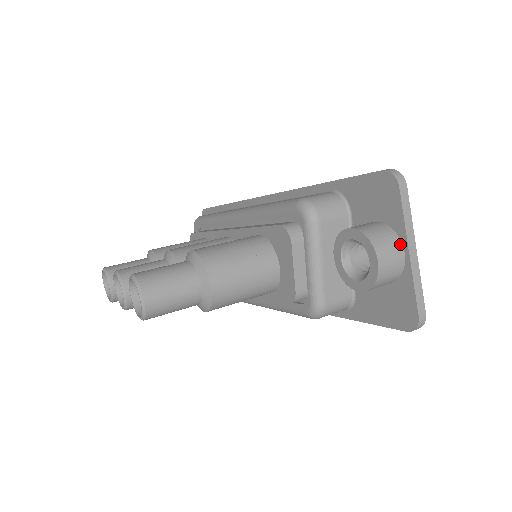
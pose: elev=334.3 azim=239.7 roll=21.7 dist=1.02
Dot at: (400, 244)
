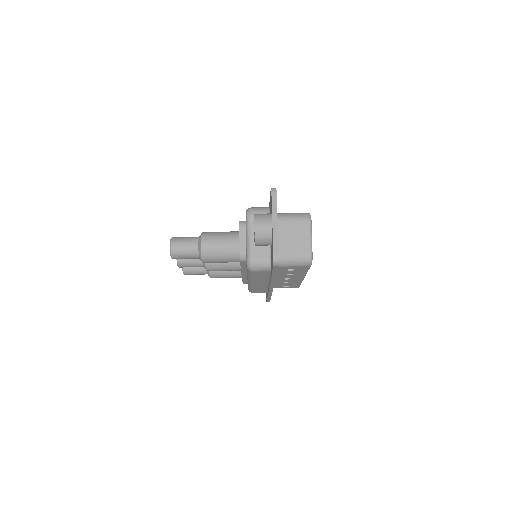
Dot at: (271, 220)
